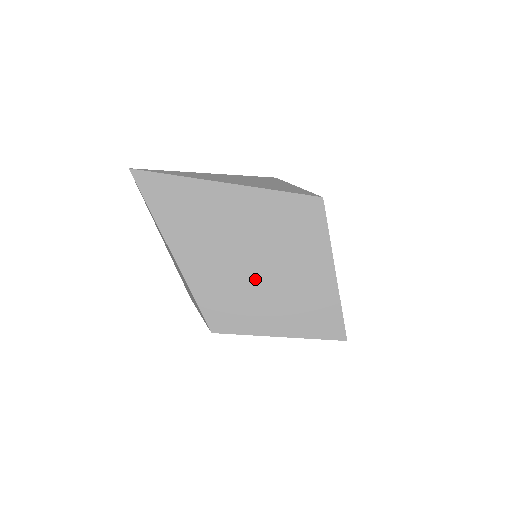
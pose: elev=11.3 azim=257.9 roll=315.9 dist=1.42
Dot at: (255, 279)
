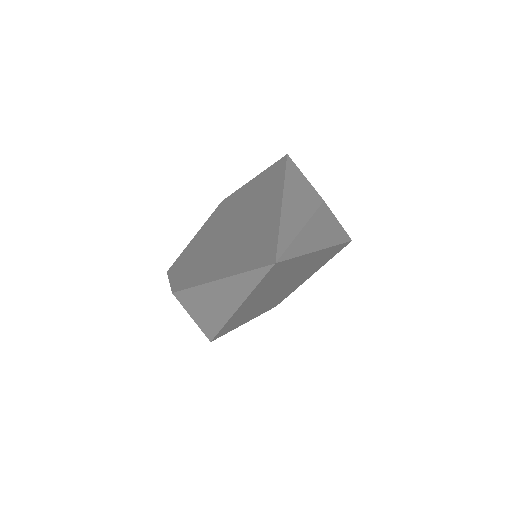
Dot at: (269, 300)
